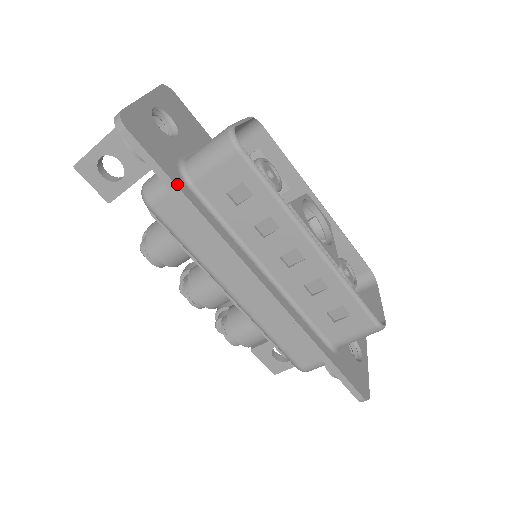
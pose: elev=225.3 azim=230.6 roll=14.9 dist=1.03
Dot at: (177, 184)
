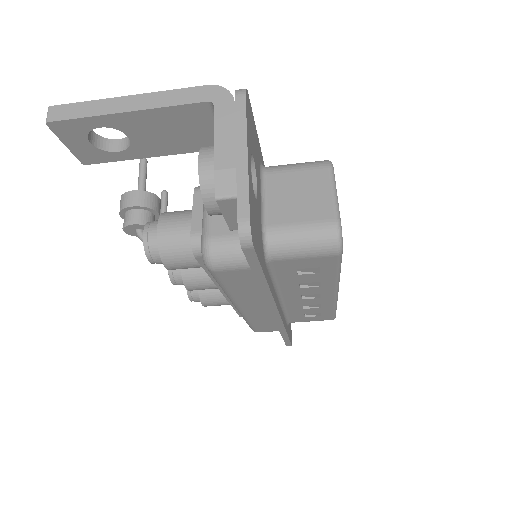
Dot at: (265, 274)
